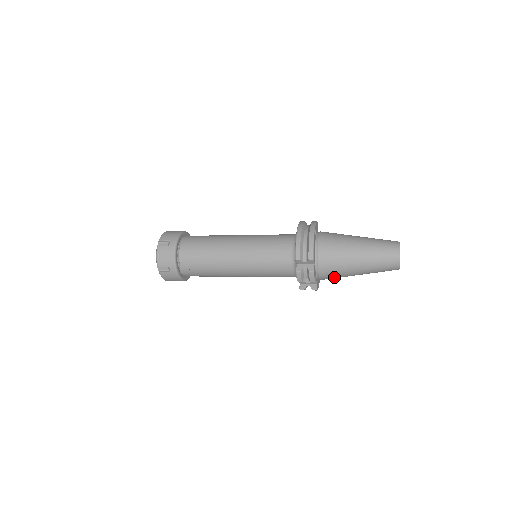
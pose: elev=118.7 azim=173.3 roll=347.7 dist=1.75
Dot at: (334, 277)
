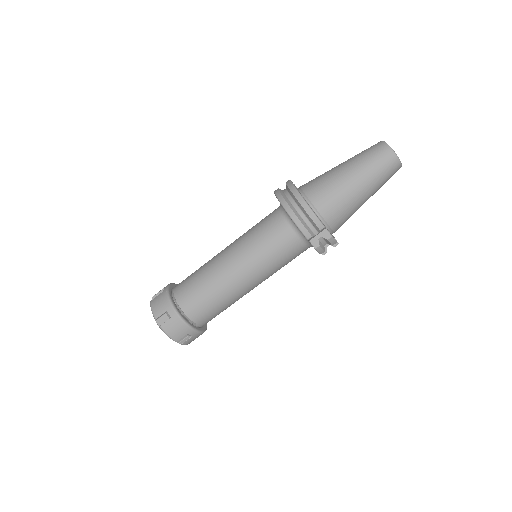
Dot at: occluded
